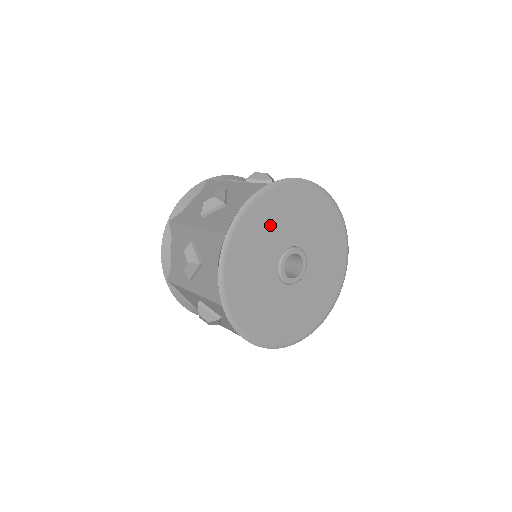
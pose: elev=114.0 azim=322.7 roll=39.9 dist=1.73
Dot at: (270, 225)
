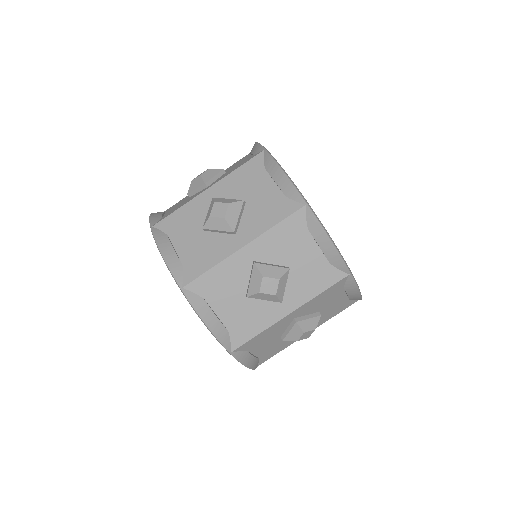
Dot at: occluded
